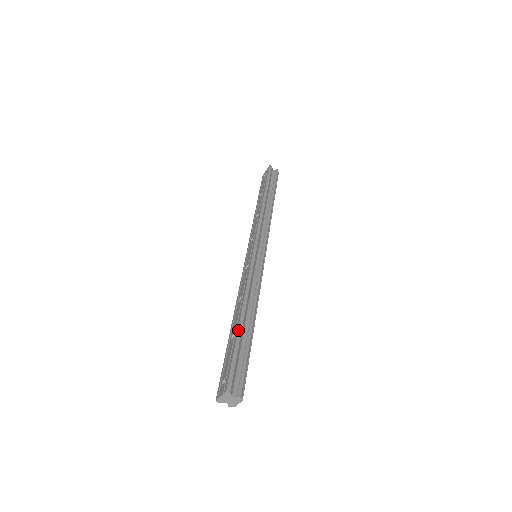
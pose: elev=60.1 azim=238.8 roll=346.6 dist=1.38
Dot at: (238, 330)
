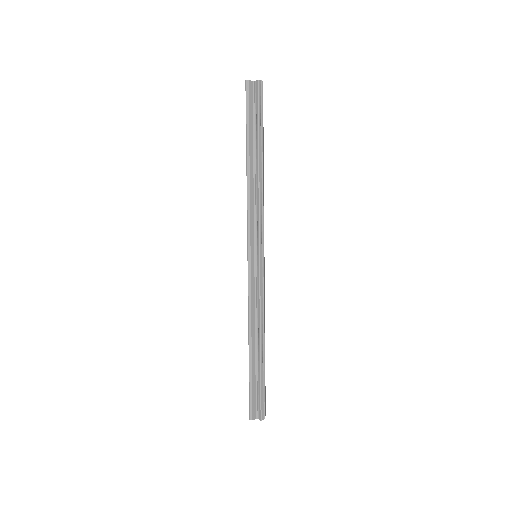
Dot at: (249, 365)
